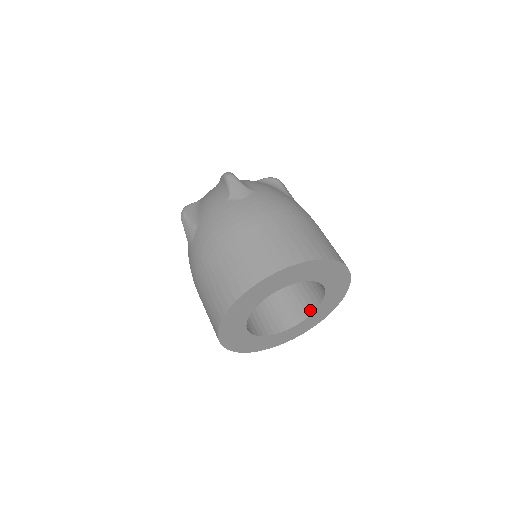
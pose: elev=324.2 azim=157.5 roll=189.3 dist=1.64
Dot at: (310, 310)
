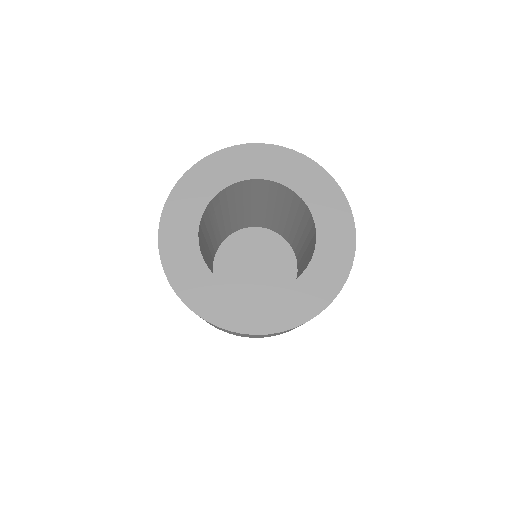
Dot at: (313, 225)
